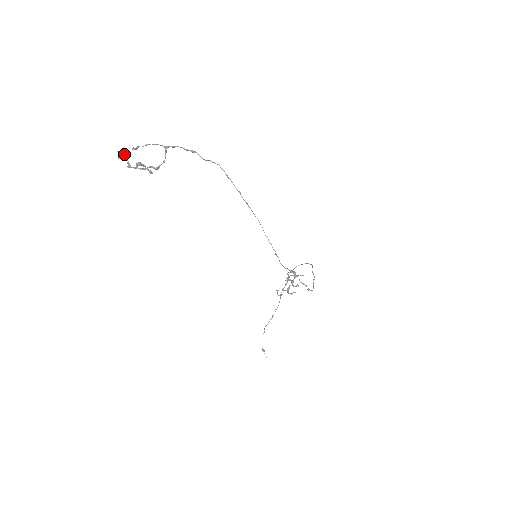
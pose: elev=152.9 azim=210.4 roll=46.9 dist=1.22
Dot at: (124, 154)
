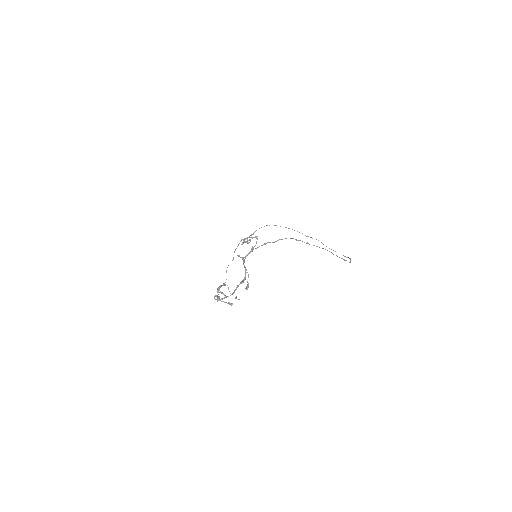
Dot at: (216, 296)
